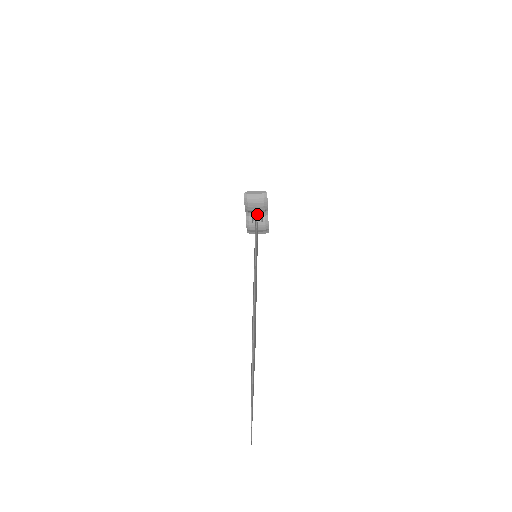
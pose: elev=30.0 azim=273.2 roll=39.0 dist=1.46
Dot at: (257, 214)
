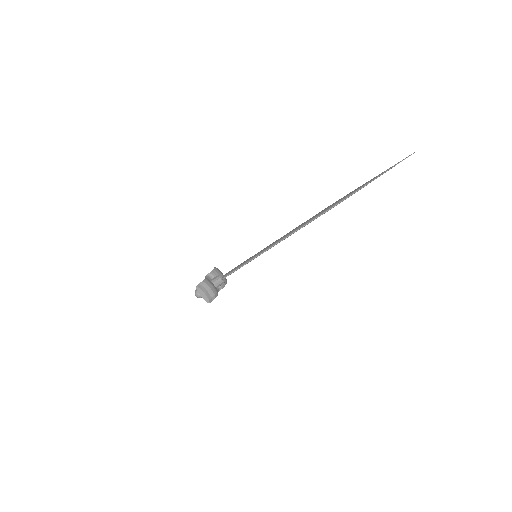
Dot at: occluded
